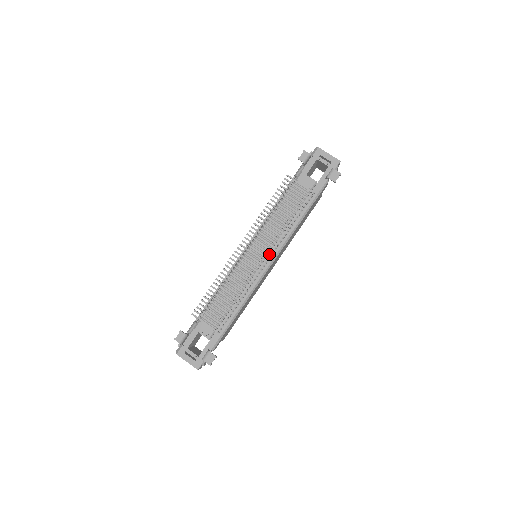
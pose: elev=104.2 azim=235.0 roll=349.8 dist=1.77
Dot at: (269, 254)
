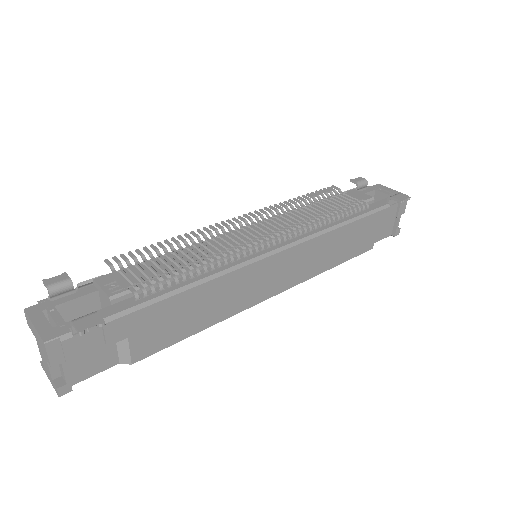
Dot at: (282, 234)
